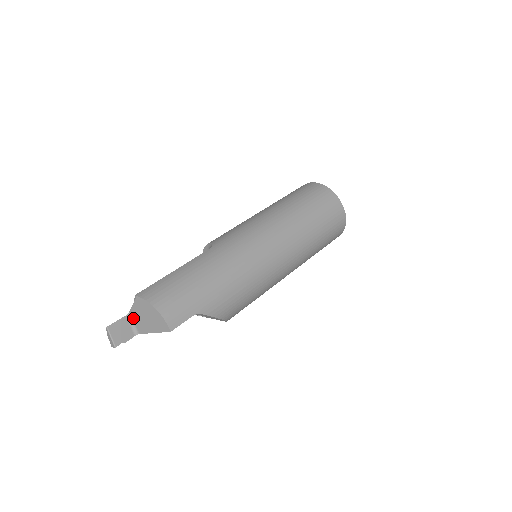
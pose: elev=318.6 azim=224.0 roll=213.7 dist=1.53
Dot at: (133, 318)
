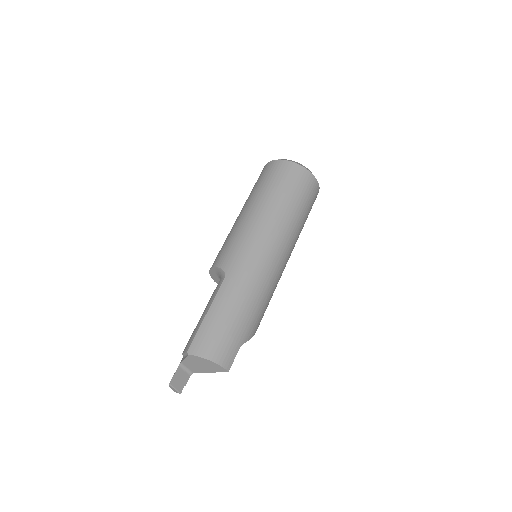
Dot at: (185, 365)
